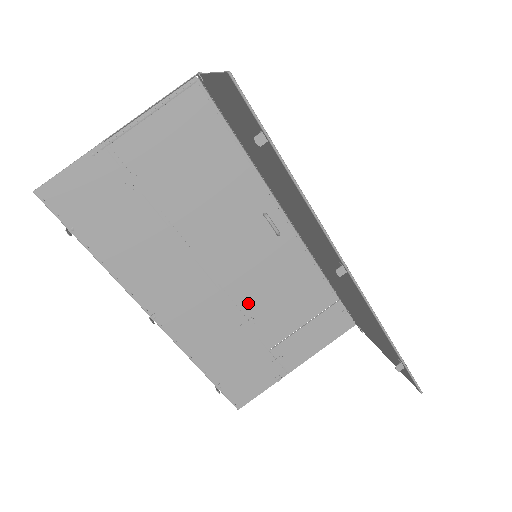
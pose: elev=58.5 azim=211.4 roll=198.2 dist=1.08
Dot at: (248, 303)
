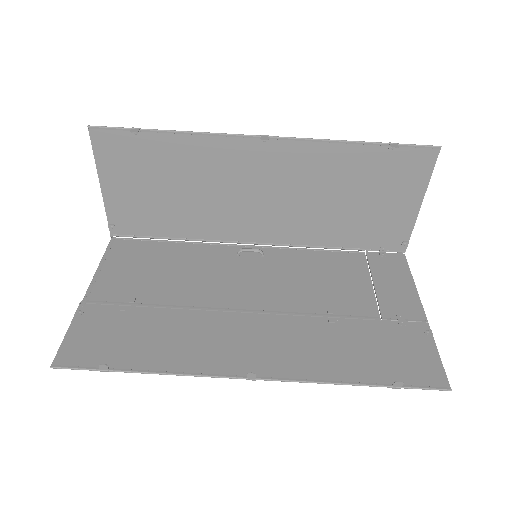
Dot at: (309, 305)
